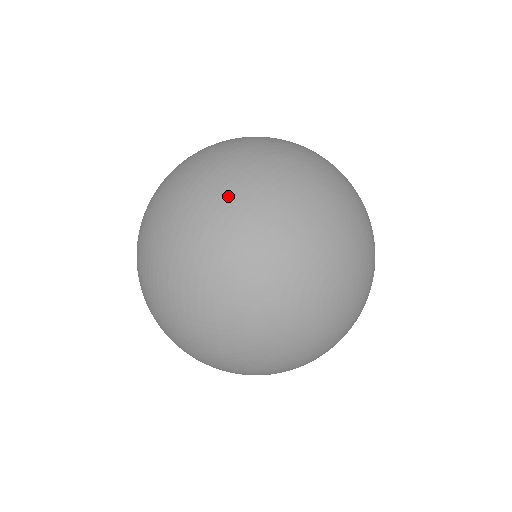
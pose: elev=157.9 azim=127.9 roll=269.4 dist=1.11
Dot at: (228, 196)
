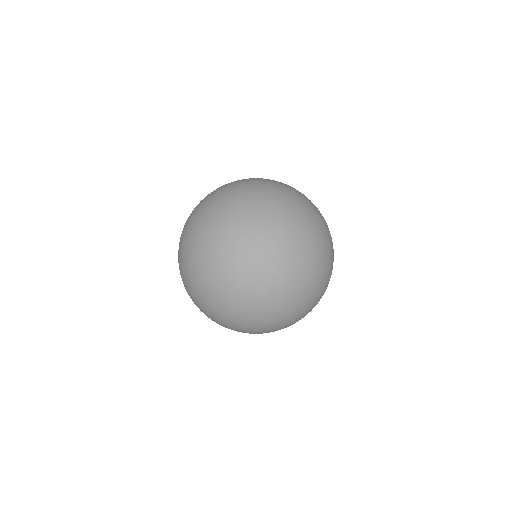
Dot at: occluded
